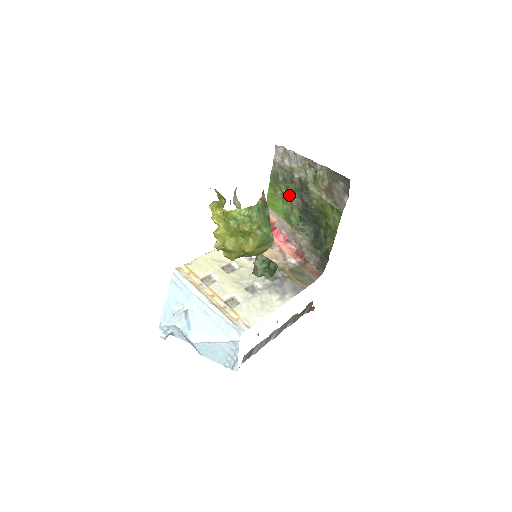
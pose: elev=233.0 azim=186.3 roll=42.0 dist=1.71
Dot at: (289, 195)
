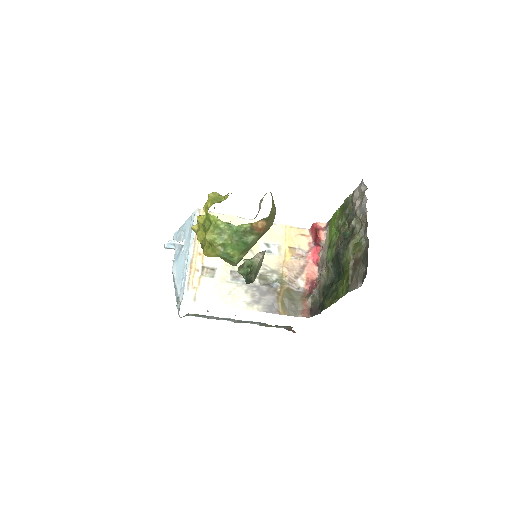
Dot at: (339, 232)
